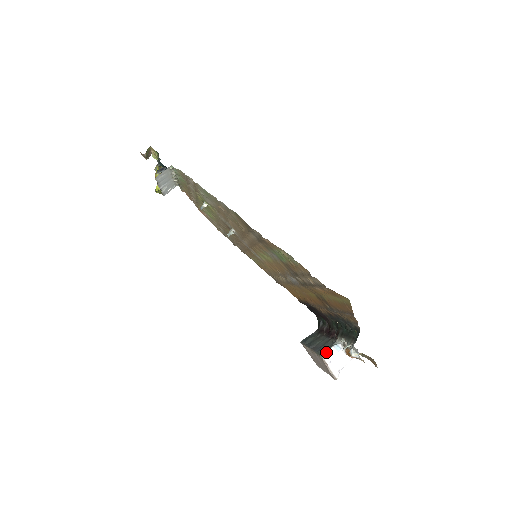
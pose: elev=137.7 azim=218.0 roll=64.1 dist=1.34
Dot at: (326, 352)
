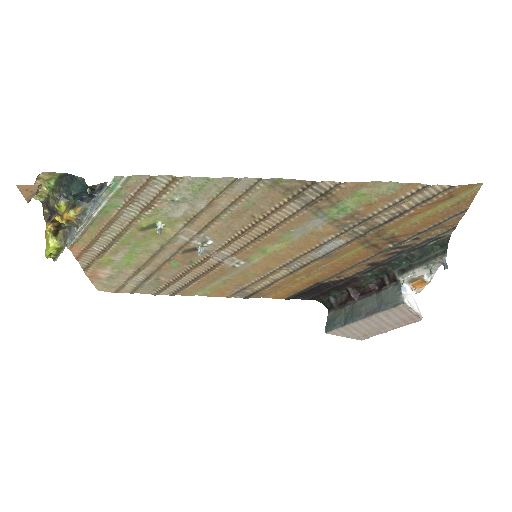
Dot at: (401, 298)
